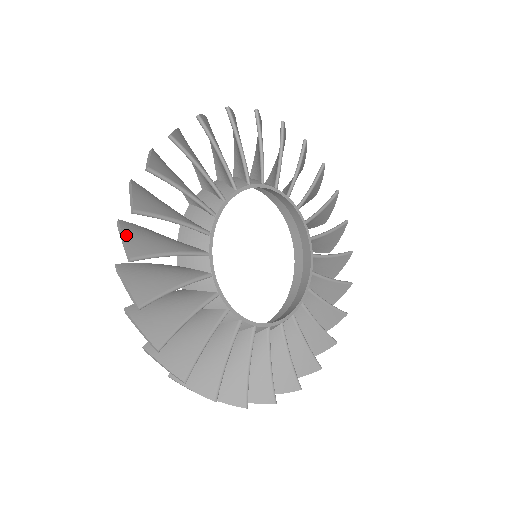
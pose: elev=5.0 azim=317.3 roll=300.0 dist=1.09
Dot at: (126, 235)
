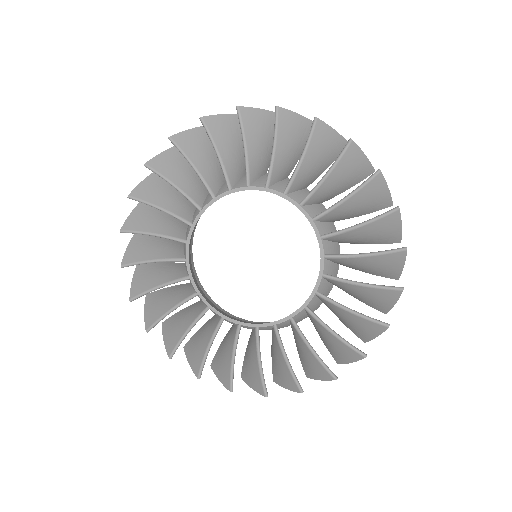
Dot at: (134, 278)
